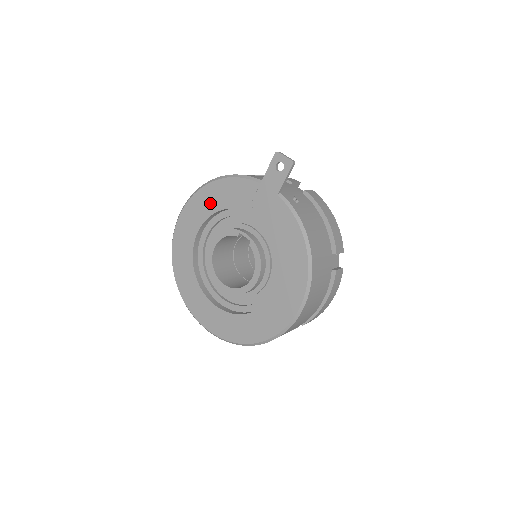
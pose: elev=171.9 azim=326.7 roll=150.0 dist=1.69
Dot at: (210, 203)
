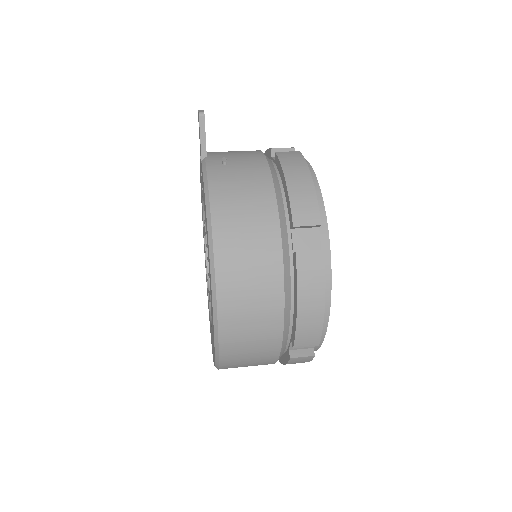
Dot at: occluded
